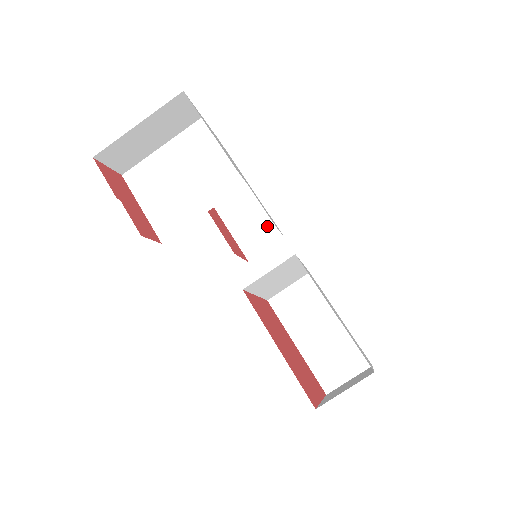
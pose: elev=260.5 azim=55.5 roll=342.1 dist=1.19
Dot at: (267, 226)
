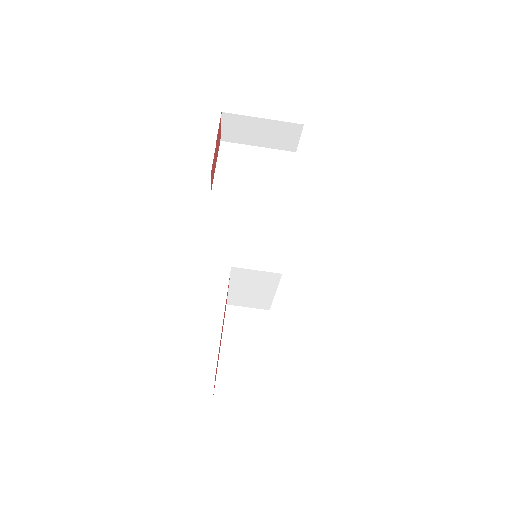
Dot at: (276, 247)
